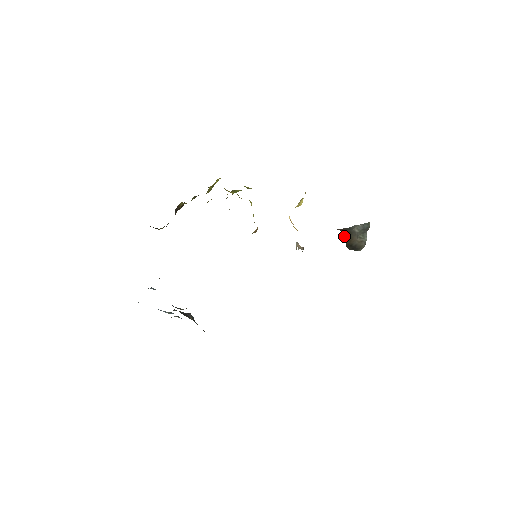
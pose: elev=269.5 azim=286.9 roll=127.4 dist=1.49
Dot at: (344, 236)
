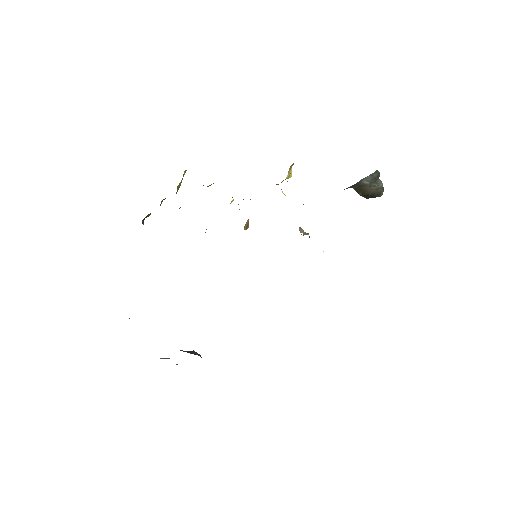
Dot at: (354, 189)
